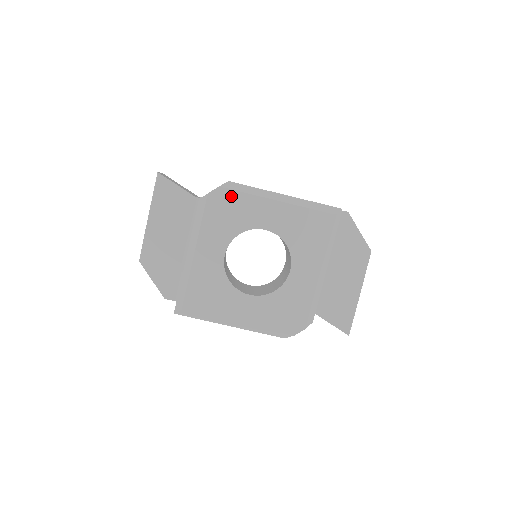
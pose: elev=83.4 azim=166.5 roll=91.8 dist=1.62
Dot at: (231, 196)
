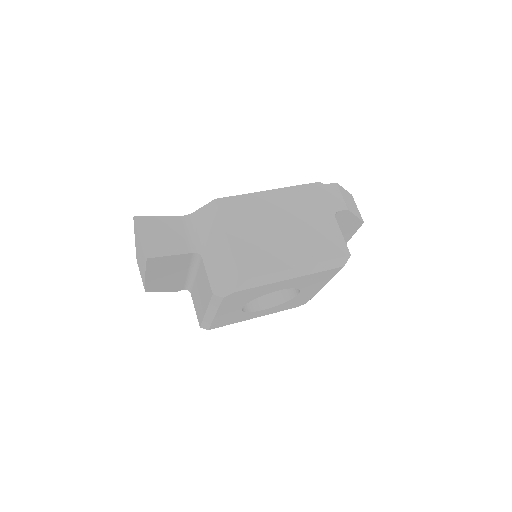
Dot at: (246, 291)
